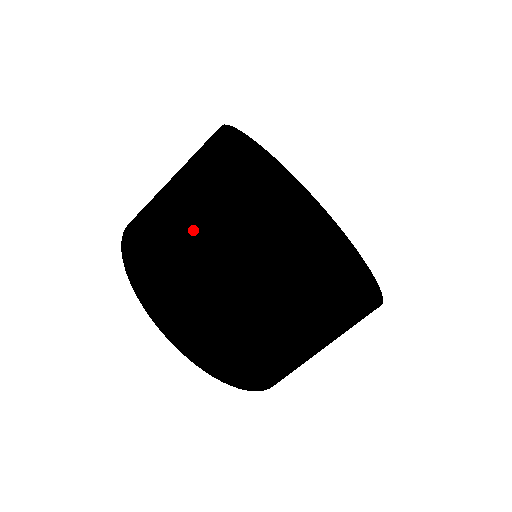
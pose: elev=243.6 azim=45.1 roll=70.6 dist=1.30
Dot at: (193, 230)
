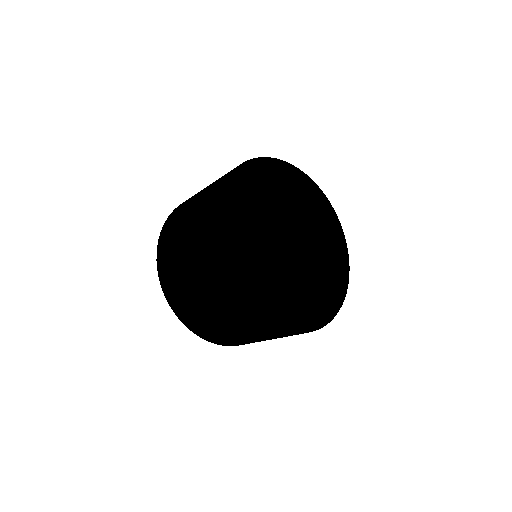
Dot at: (237, 330)
